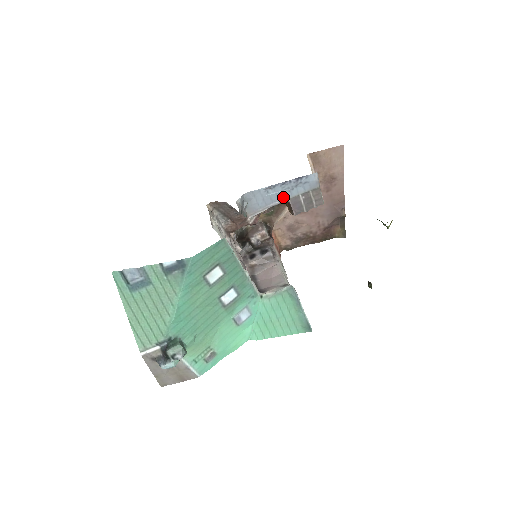
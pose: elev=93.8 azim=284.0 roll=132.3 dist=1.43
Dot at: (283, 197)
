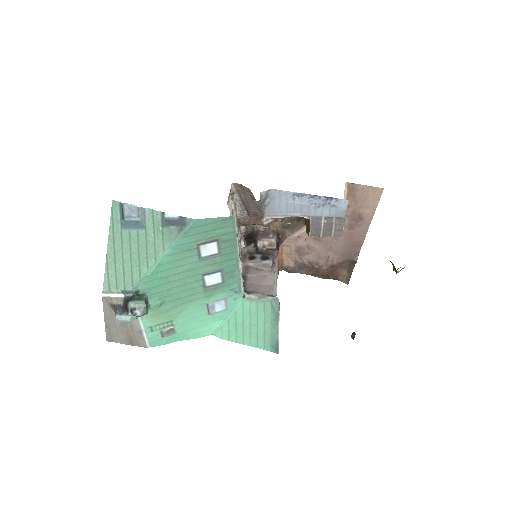
Dot at: (306, 211)
